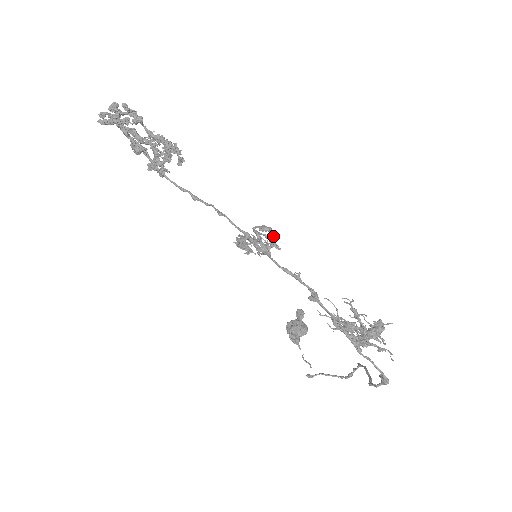
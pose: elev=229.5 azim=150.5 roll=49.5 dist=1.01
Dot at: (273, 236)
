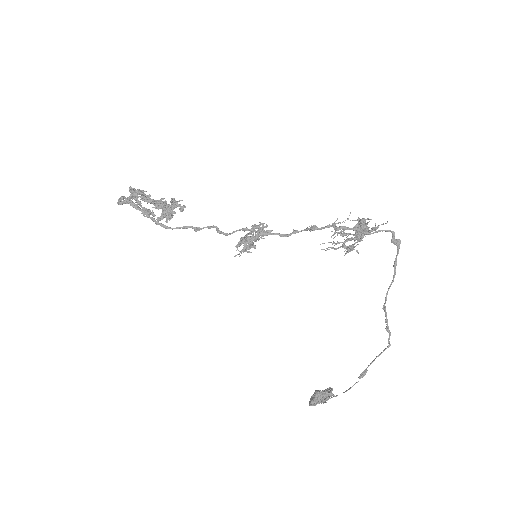
Dot at: (263, 224)
